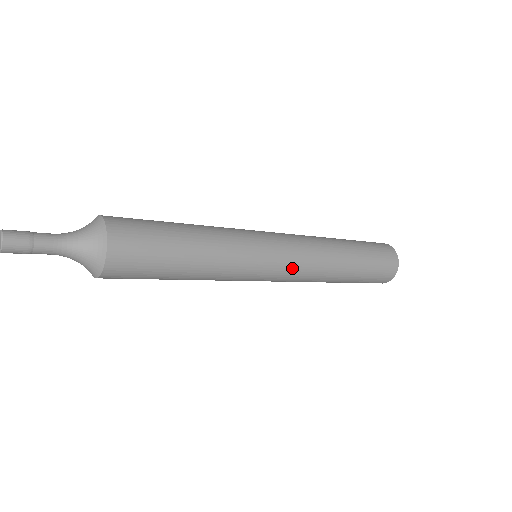
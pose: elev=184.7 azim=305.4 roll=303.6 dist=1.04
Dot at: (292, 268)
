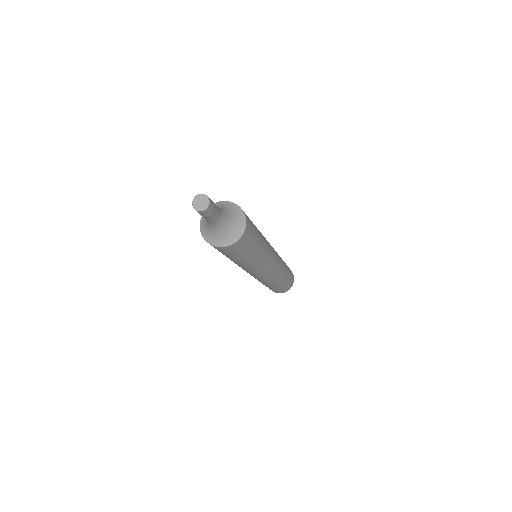
Dot at: (276, 267)
